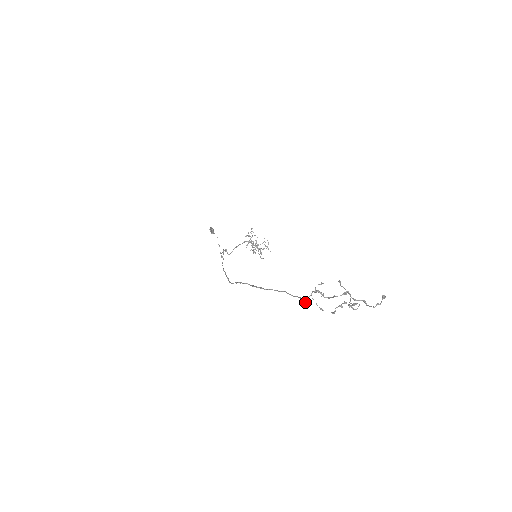
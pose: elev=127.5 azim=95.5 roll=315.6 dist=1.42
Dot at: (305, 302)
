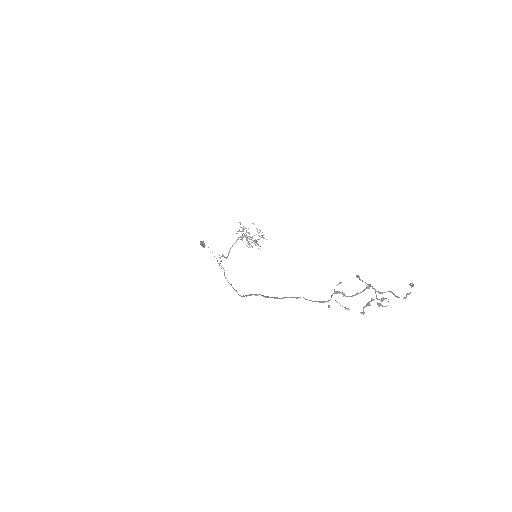
Dot at: (328, 307)
